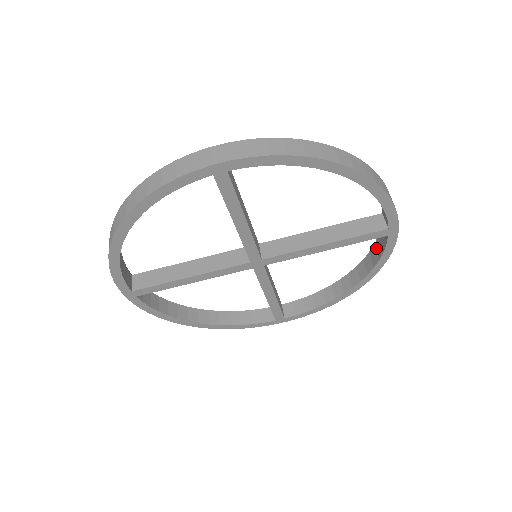
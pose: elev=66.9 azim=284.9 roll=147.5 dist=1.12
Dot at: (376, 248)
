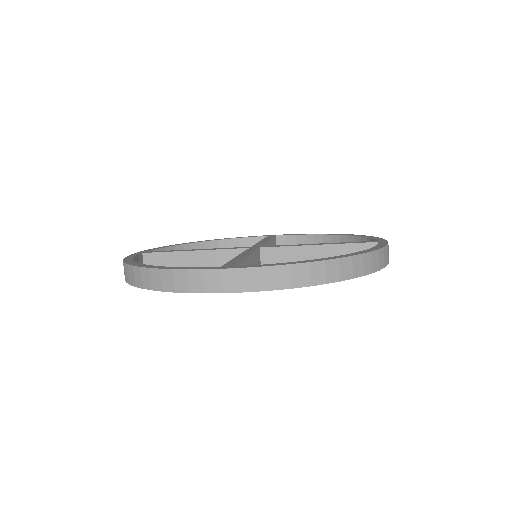
Dot at: occluded
